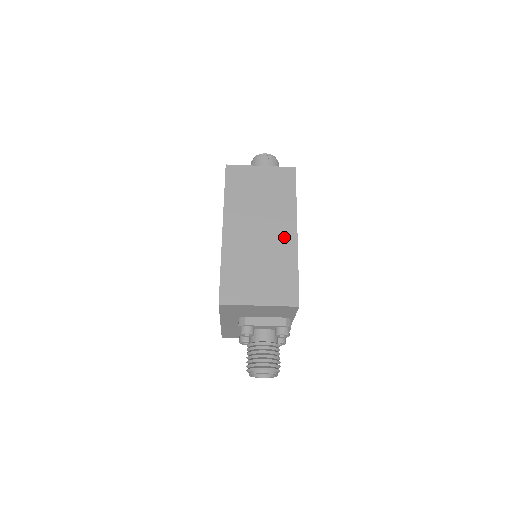
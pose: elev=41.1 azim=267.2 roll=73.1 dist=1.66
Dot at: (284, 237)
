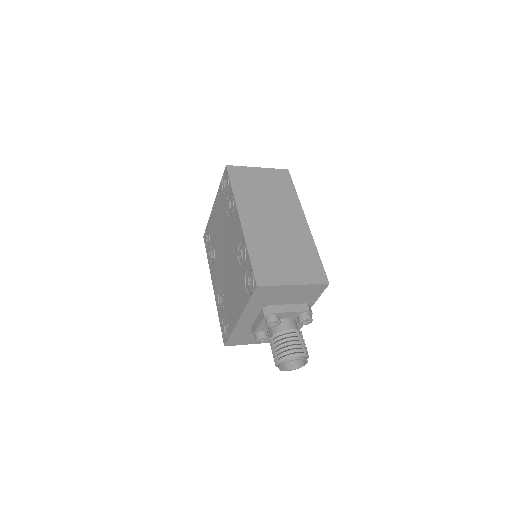
Dot at: (297, 226)
